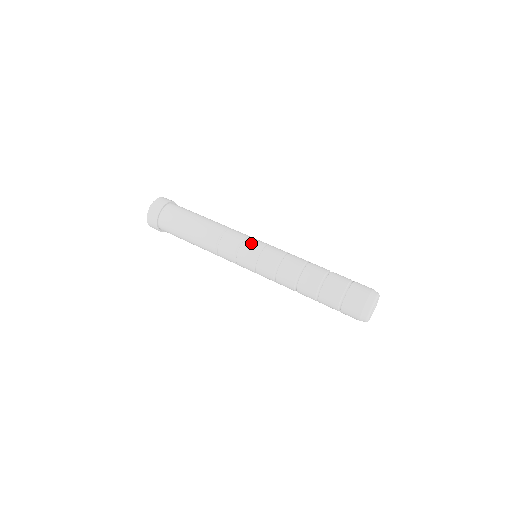
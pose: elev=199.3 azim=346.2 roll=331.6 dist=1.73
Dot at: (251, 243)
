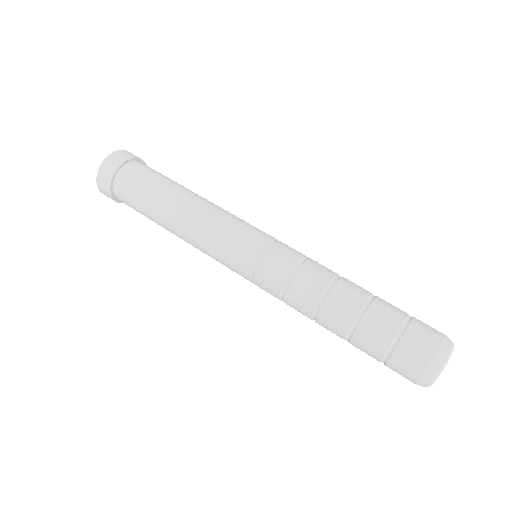
Dot at: (255, 231)
